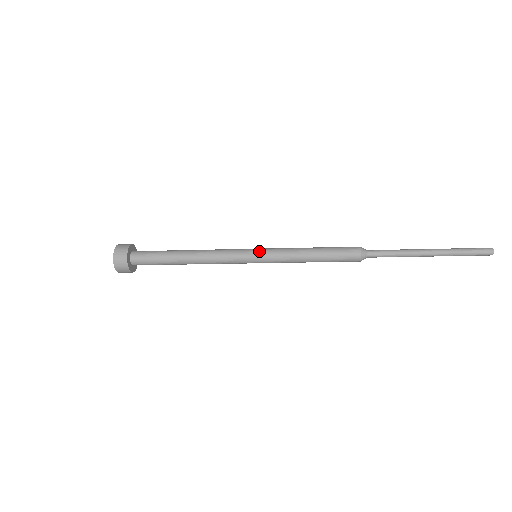
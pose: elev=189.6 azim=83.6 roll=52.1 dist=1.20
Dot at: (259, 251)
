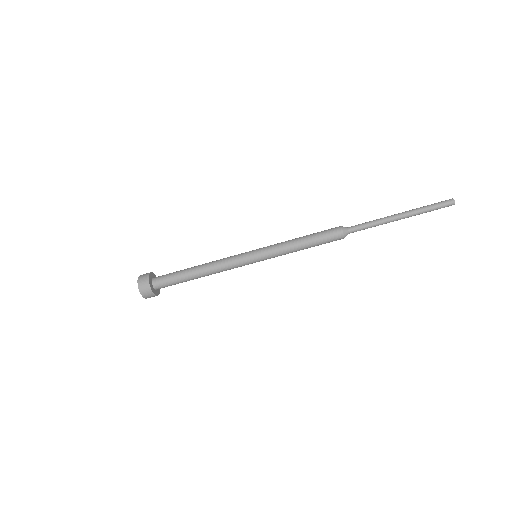
Dot at: (258, 249)
